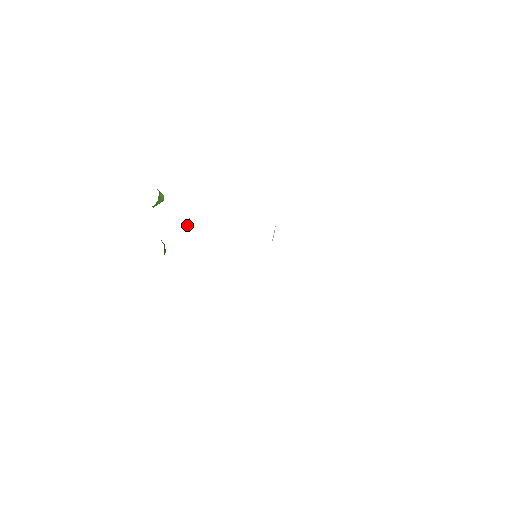
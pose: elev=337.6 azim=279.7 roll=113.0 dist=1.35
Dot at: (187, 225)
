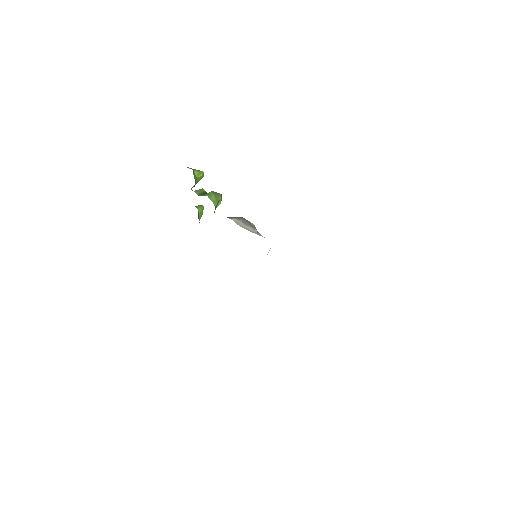
Dot at: occluded
